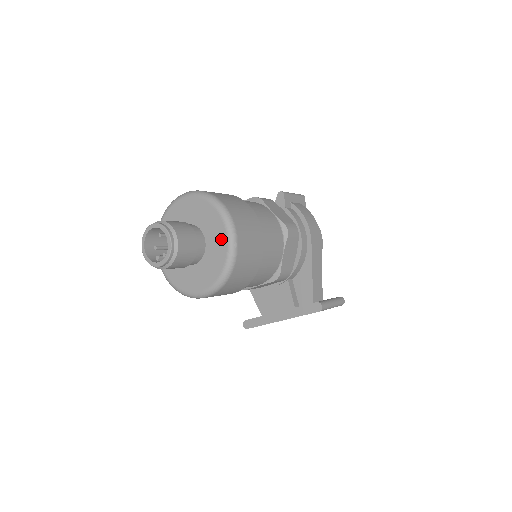
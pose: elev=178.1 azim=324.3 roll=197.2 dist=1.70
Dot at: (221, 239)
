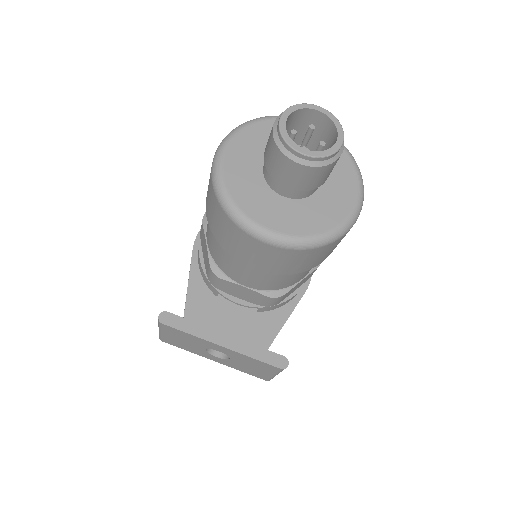
Dot at: (344, 202)
